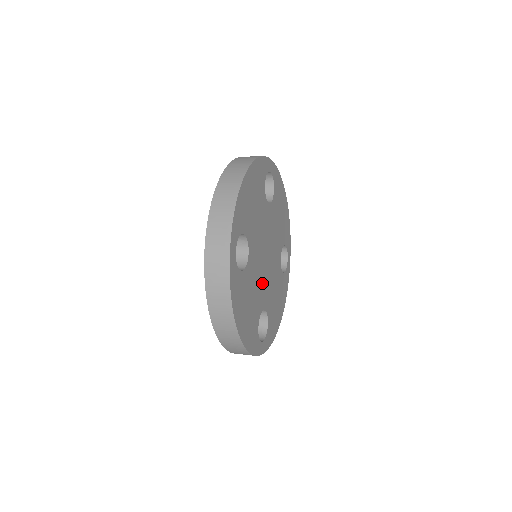
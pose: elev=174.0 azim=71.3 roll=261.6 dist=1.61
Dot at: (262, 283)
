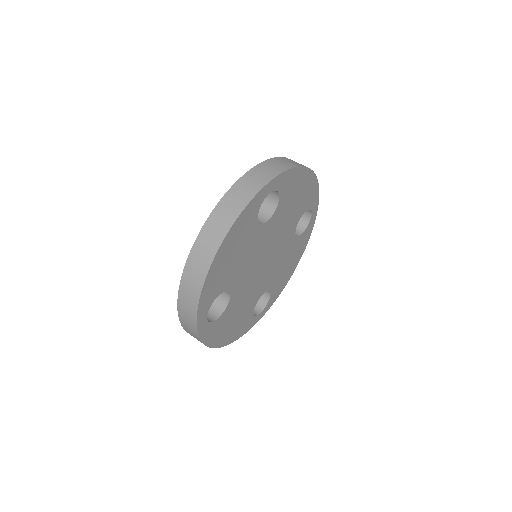
Dot at: (258, 284)
